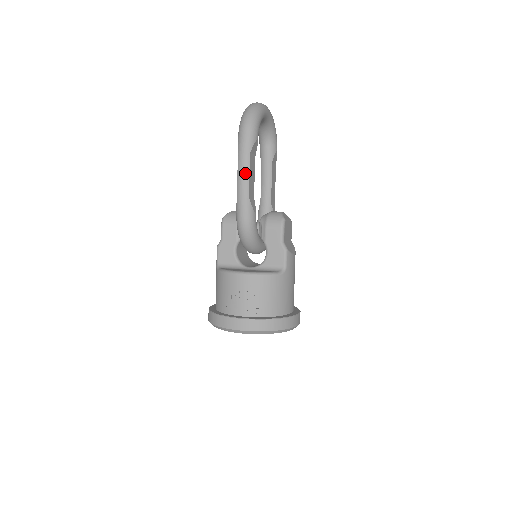
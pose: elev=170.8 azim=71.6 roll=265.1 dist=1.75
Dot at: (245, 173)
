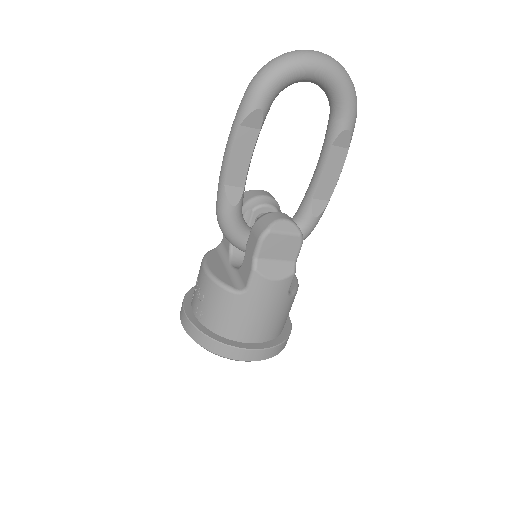
Dot at: (227, 151)
